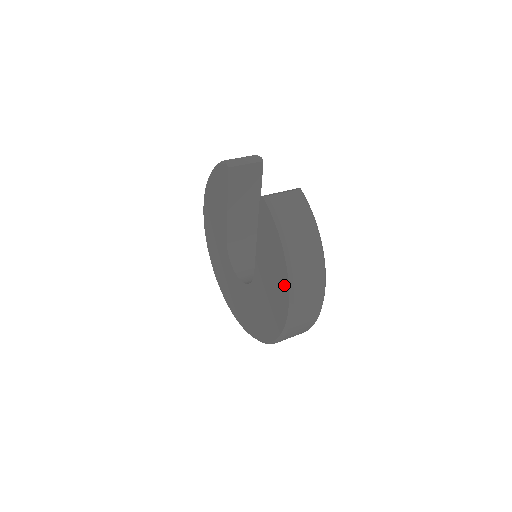
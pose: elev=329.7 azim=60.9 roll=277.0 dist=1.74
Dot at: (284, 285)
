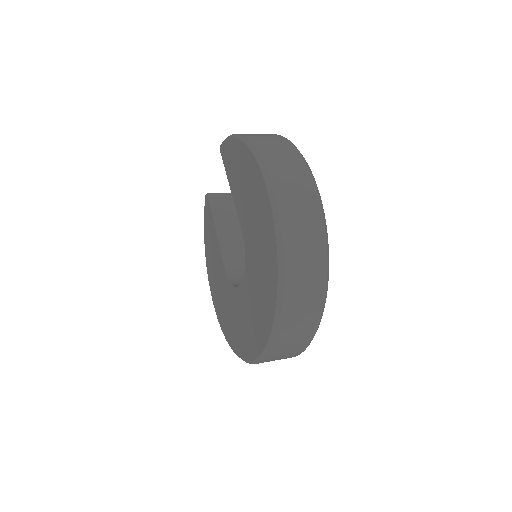
Dot at: (252, 165)
